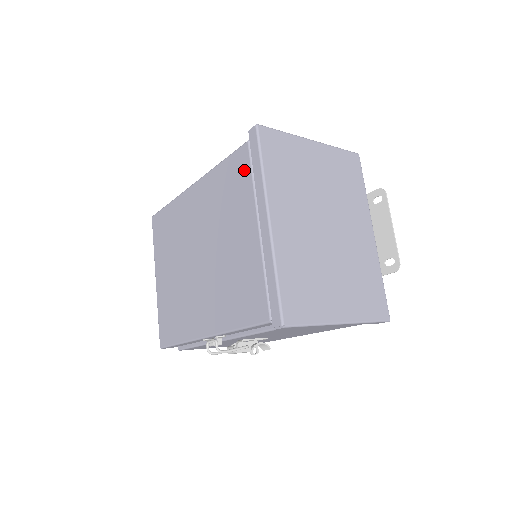
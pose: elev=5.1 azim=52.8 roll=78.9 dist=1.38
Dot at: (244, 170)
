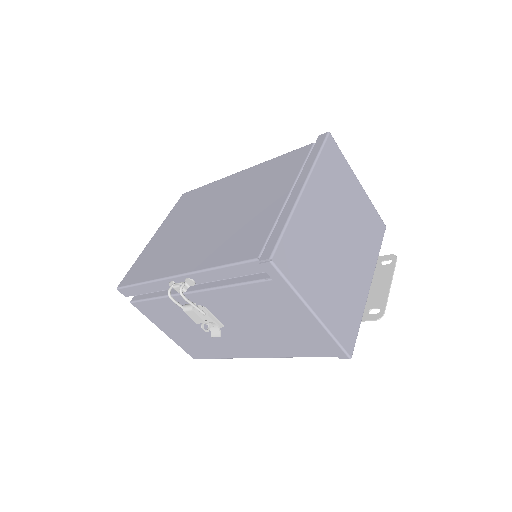
Dot at: (299, 159)
